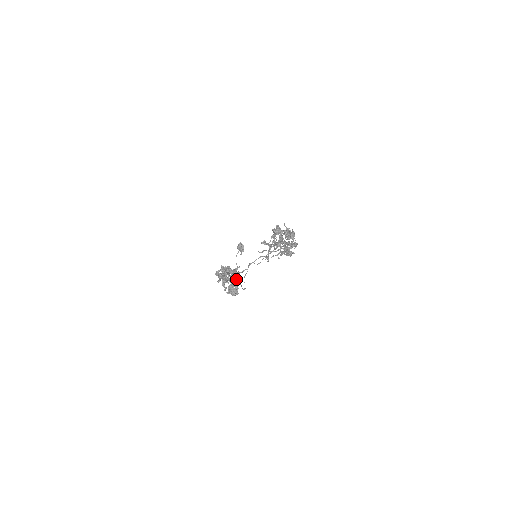
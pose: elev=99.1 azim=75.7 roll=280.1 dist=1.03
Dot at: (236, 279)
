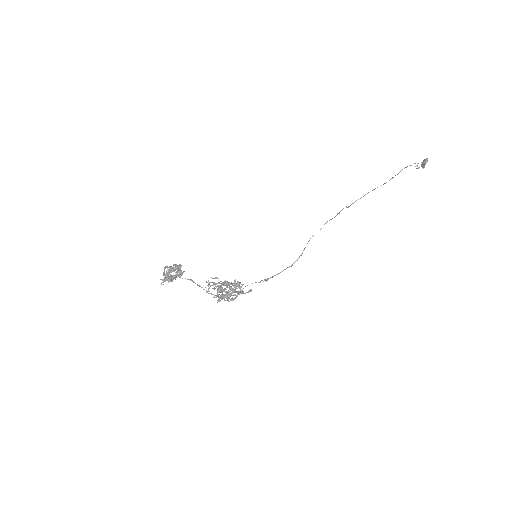
Dot at: (180, 275)
